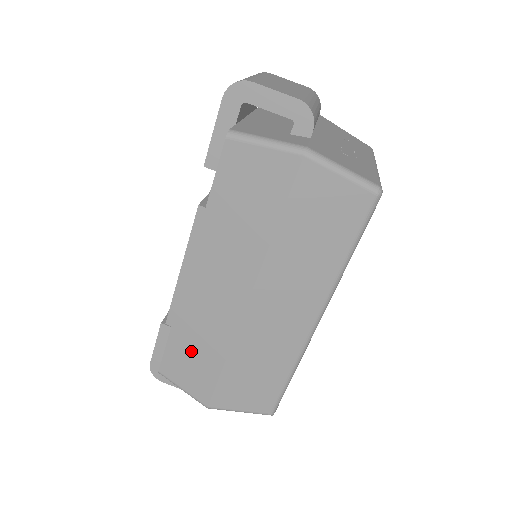
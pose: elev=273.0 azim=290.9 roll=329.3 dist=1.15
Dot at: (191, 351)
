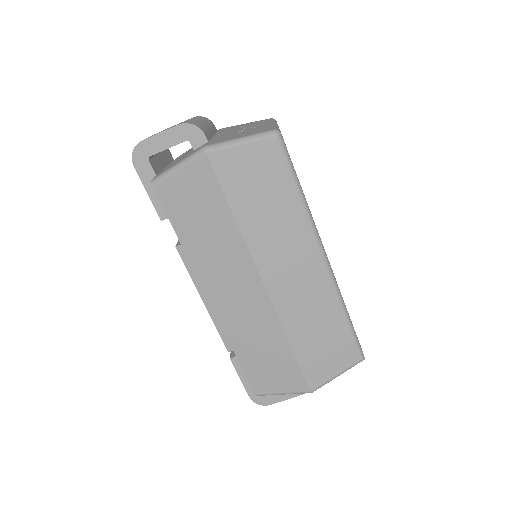
Dot at: (262, 357)
